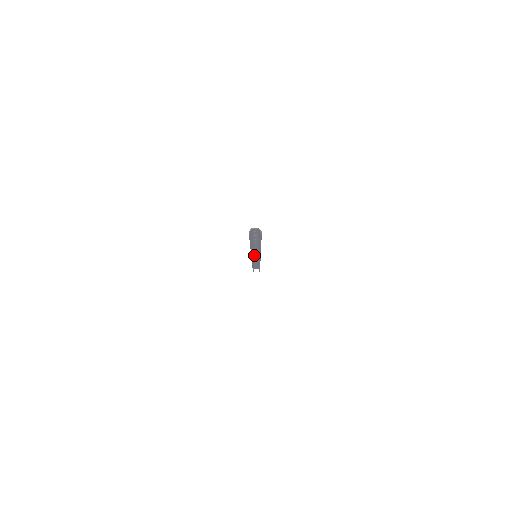
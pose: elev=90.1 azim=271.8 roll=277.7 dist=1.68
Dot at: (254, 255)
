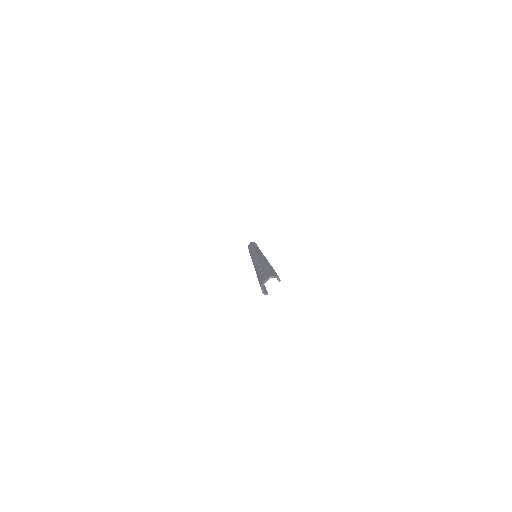
Dot at: occluded
